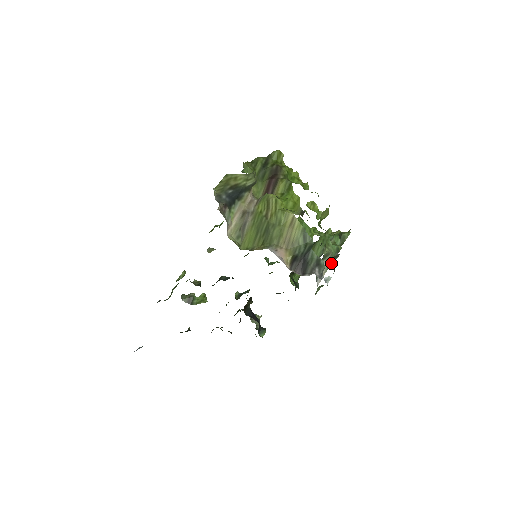
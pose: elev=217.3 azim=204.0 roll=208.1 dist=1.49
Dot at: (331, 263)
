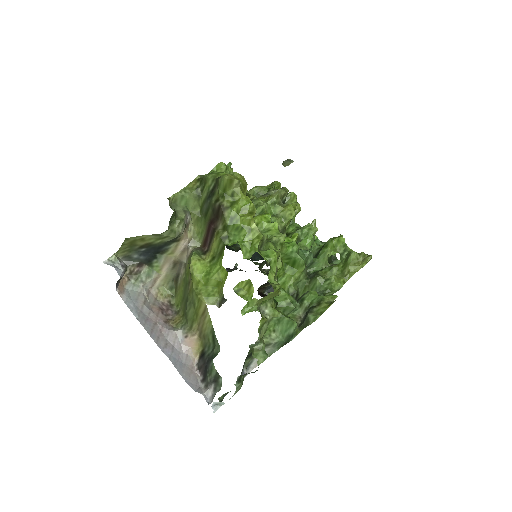
Dot at: occluded
